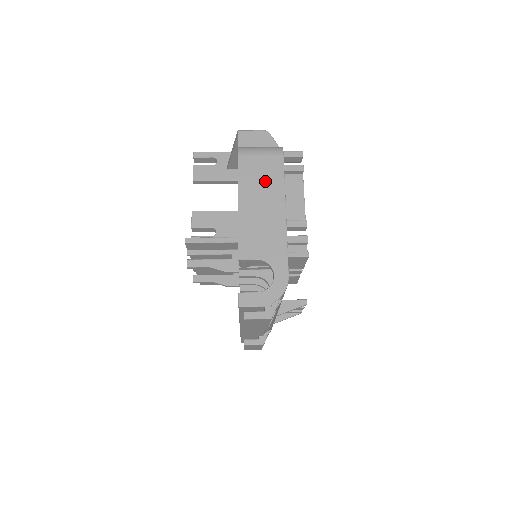
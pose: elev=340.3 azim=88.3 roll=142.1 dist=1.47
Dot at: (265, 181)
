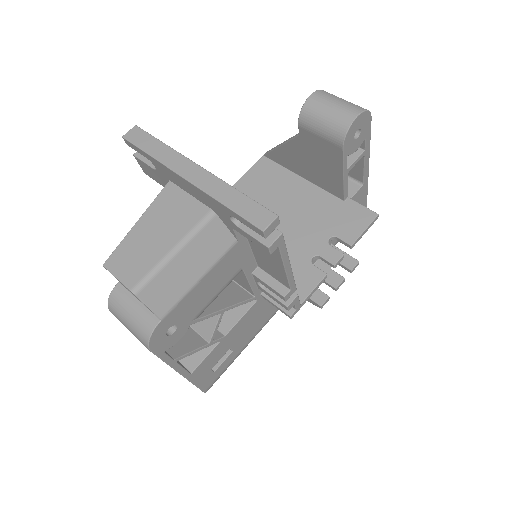
Dot at: occluded
